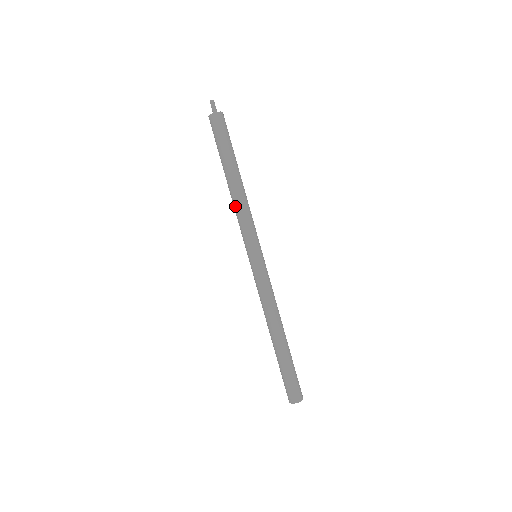
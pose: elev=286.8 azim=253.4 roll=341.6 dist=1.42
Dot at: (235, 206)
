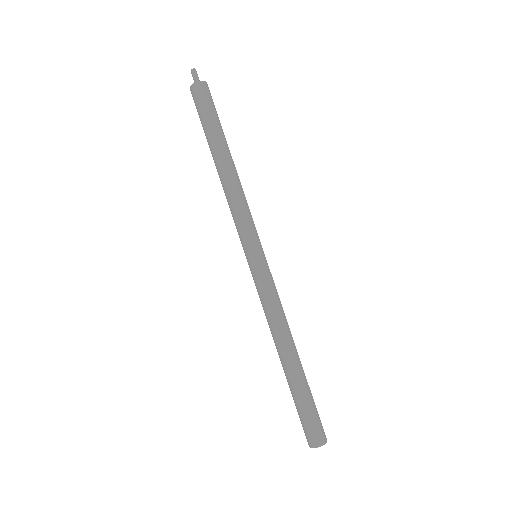
Dot at: (226, 195)
